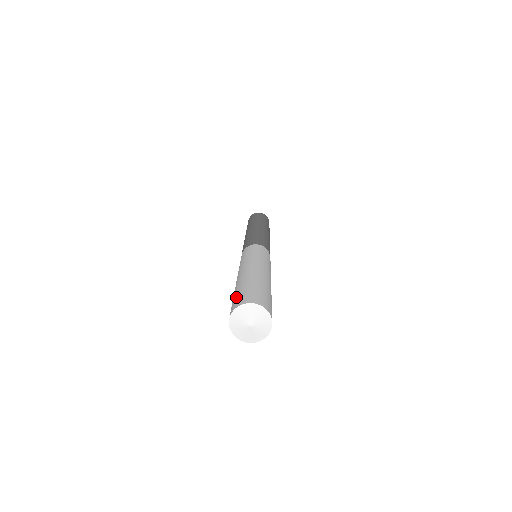
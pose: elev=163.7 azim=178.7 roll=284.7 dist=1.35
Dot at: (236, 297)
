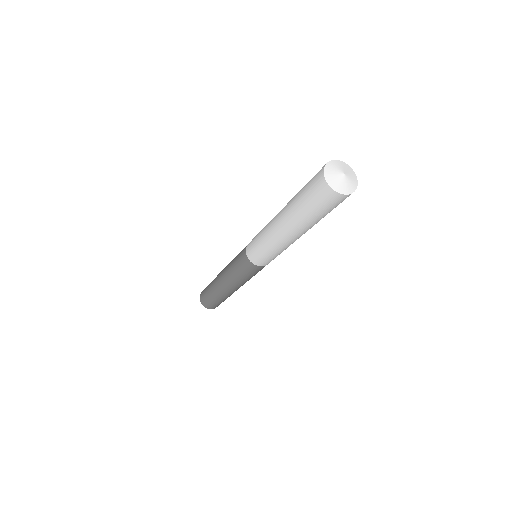
Dot at: occluded
